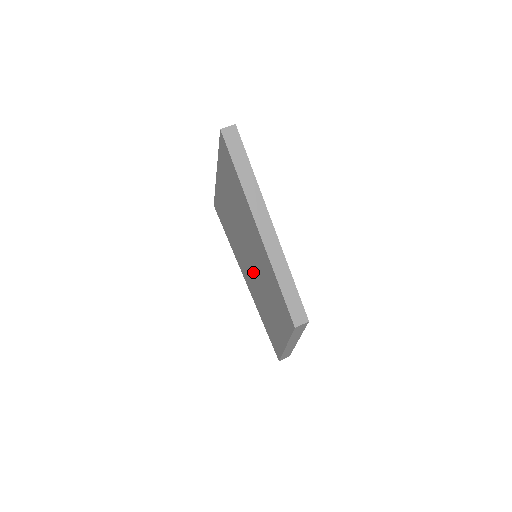
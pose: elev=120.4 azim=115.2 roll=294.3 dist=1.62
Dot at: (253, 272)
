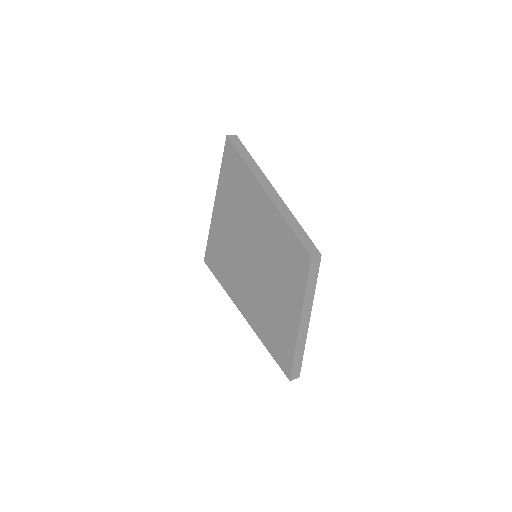
Dot at: (255, 272)
